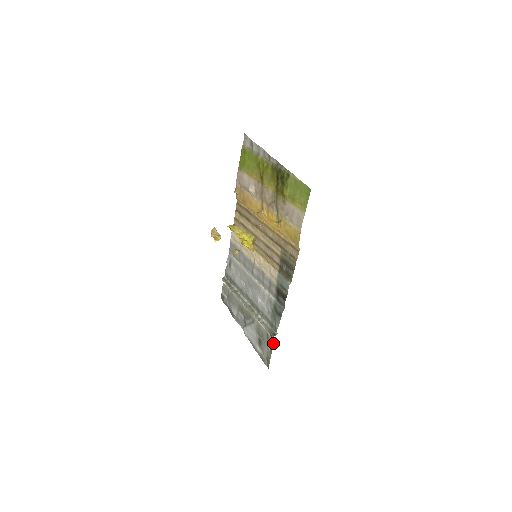
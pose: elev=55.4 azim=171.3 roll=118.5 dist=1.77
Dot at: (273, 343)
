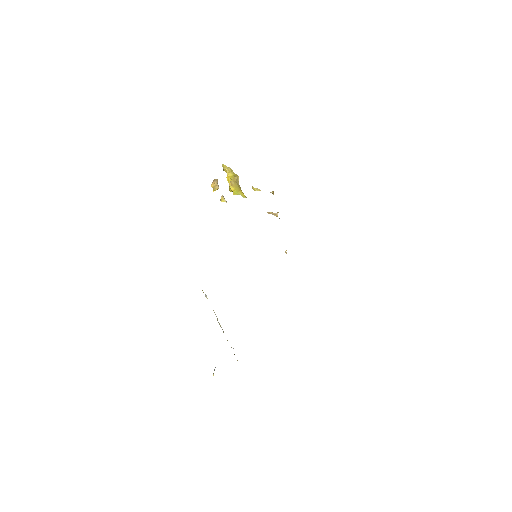
Dot at: occluded
